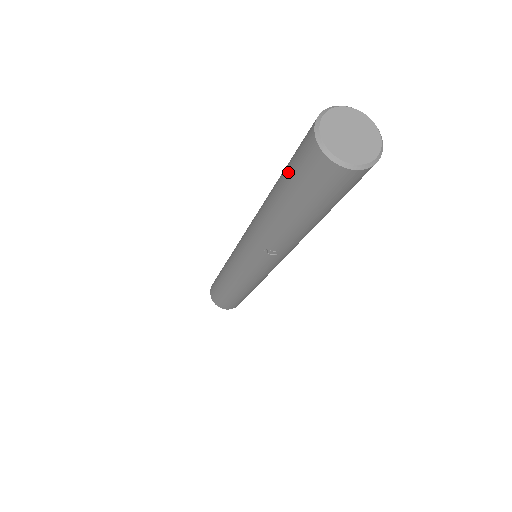
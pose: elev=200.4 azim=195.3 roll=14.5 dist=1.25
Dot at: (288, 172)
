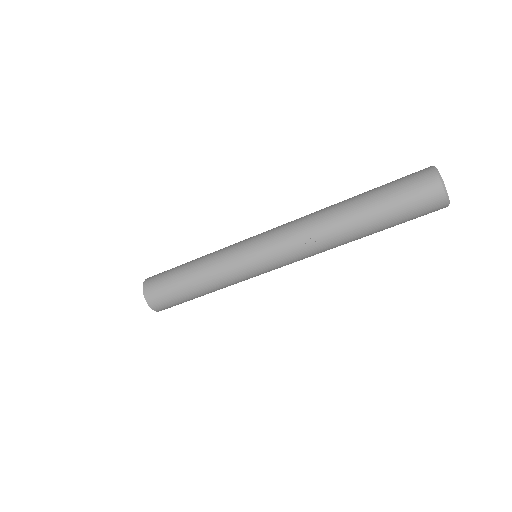
Dot at: (389, 184)
